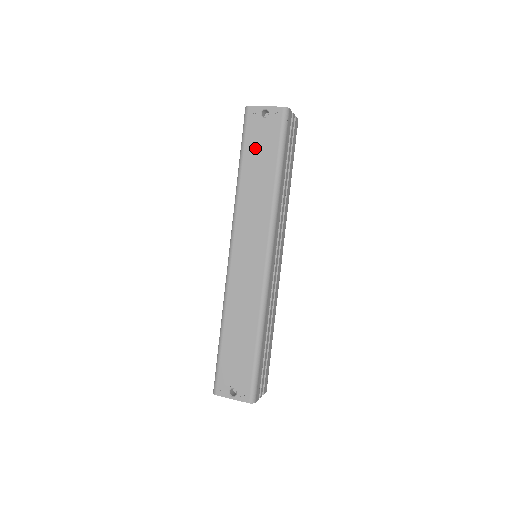
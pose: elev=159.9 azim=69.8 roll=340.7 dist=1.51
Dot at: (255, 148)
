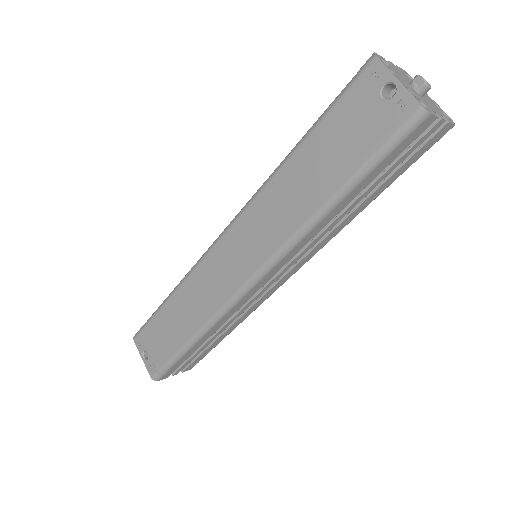
Dot at: (335, 134)
